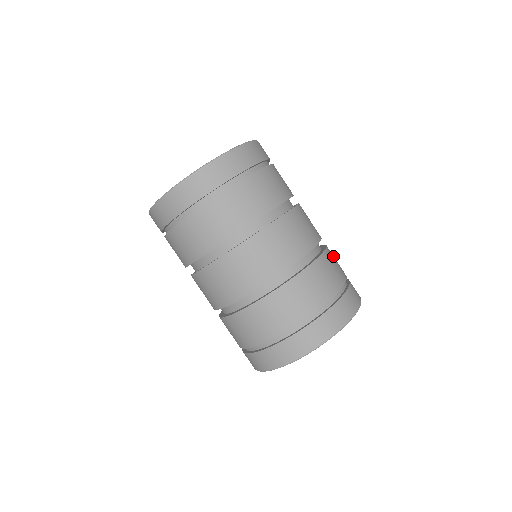
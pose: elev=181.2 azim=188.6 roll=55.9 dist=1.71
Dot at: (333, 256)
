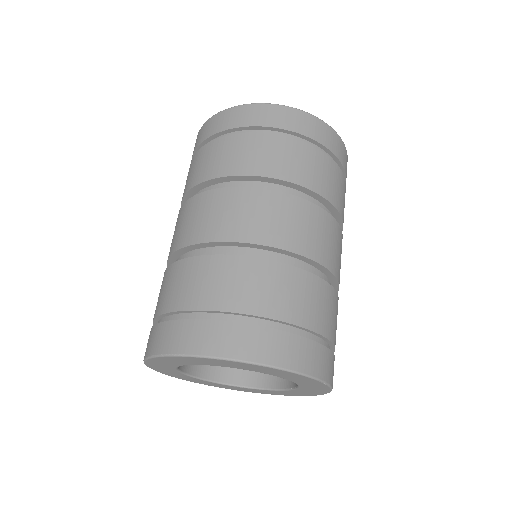
Dot at: occluded
